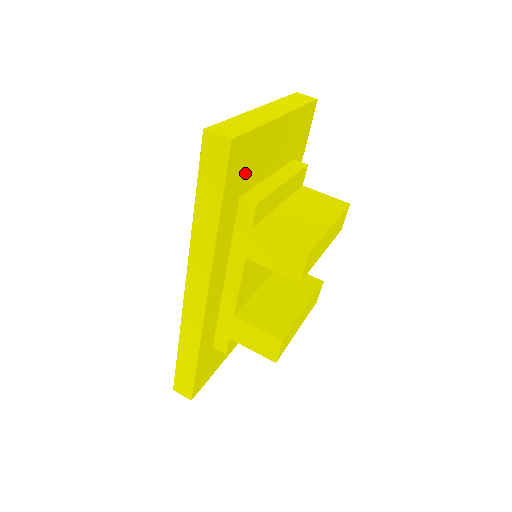
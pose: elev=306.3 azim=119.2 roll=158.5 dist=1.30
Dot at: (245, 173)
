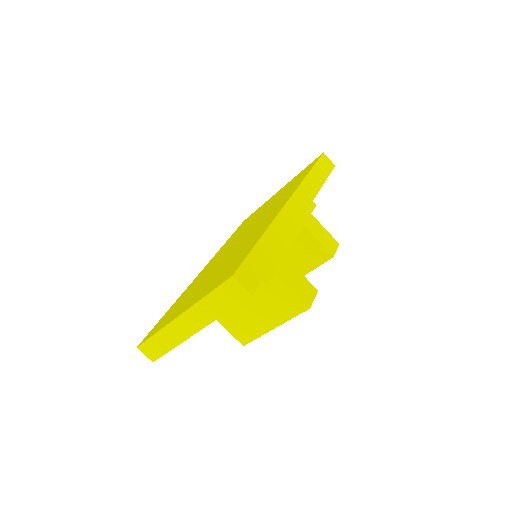
Dot at: occluded
